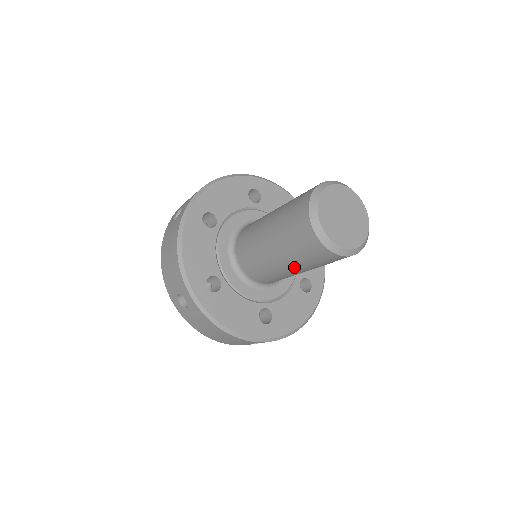
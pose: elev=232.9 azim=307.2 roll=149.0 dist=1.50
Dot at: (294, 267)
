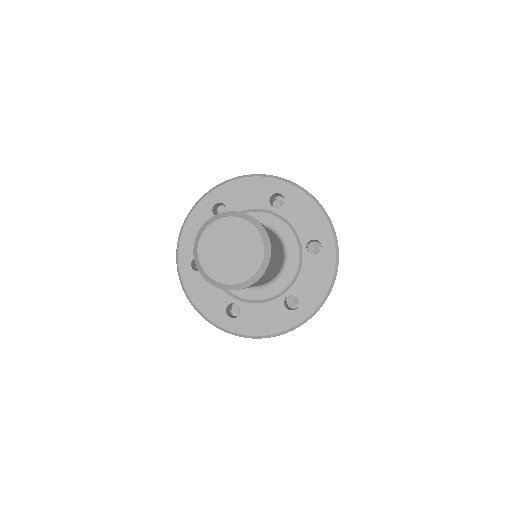
Dot at: occluded
